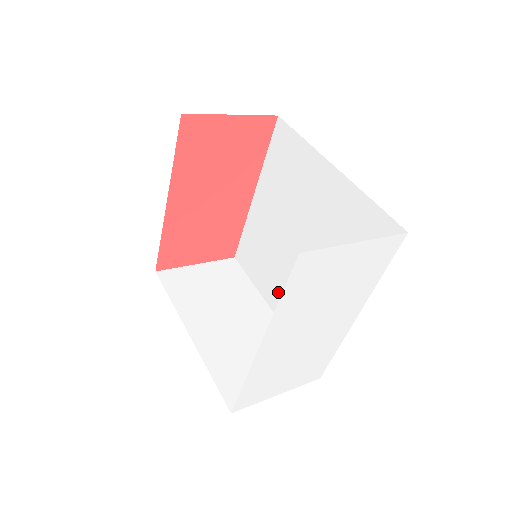
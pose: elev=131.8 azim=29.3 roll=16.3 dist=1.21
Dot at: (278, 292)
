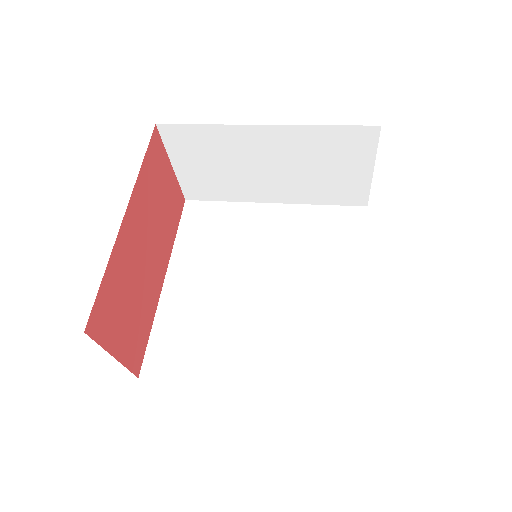
Dot at: (248, 356)
